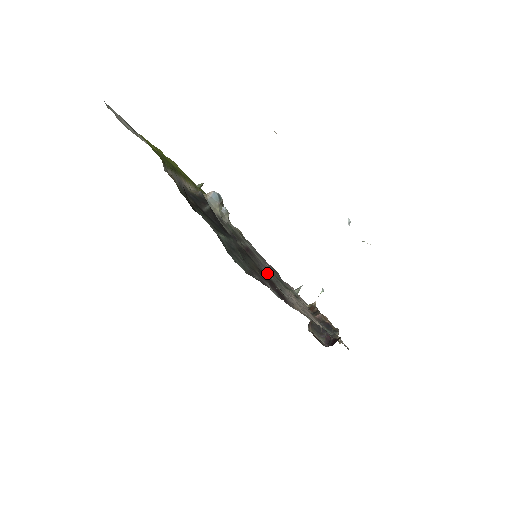
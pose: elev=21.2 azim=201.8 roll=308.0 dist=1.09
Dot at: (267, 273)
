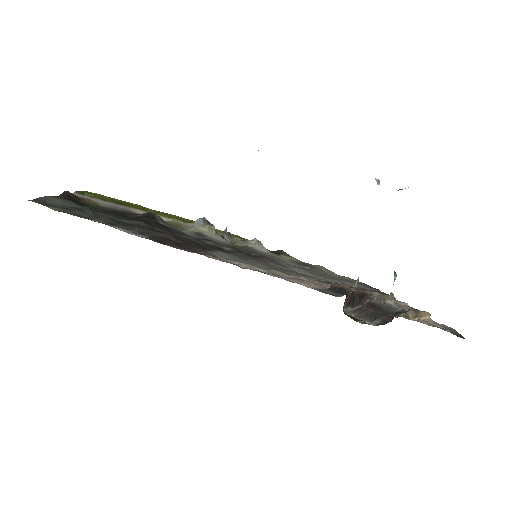
Dot at: (221, 251)
